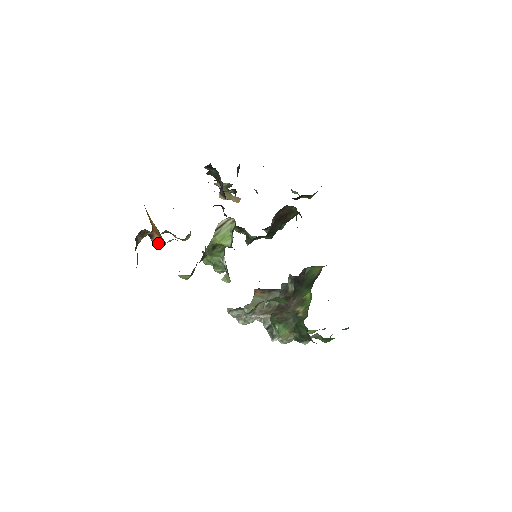
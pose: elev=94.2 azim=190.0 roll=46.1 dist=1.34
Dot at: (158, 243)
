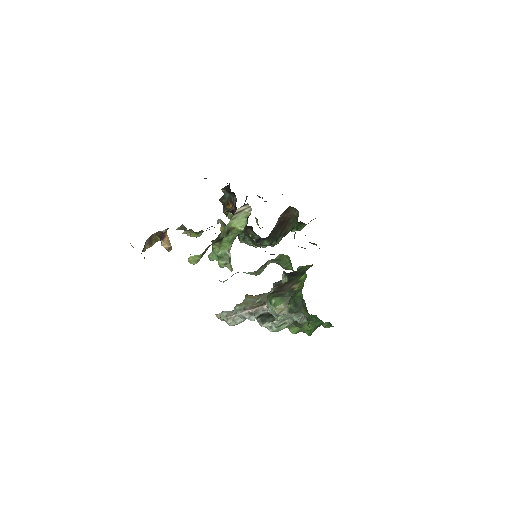
Dot at: (166, 246)
